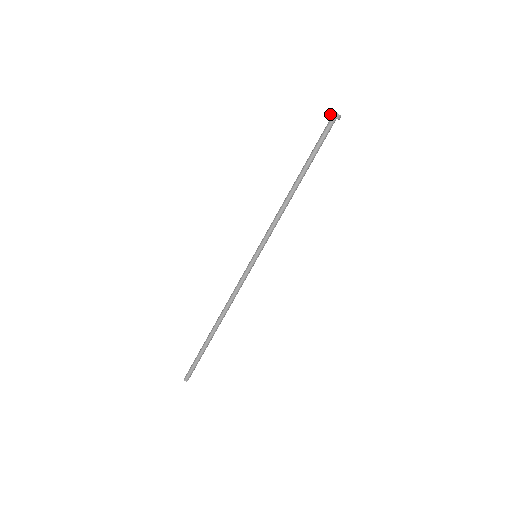
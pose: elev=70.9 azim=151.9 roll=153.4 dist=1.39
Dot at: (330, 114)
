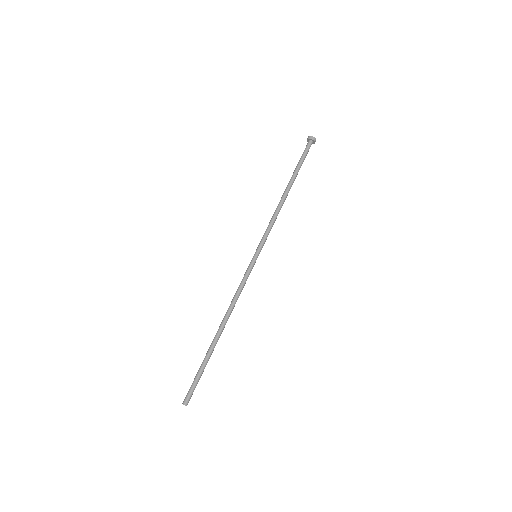
Dot at: (307, 139)
